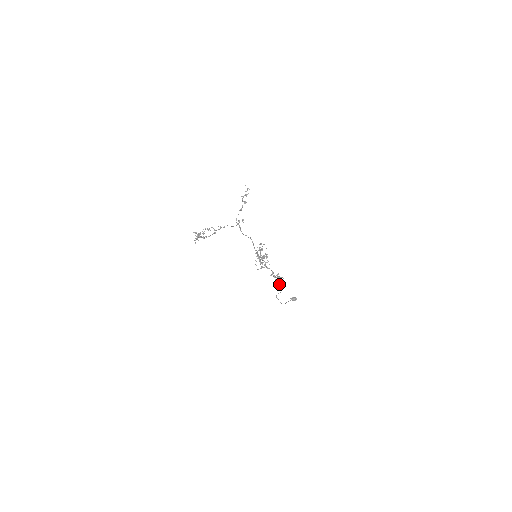
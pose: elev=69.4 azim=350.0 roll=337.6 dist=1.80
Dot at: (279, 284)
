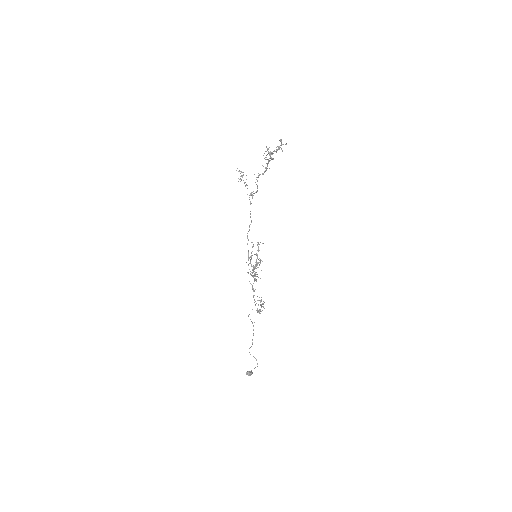
Dot at: occluded
